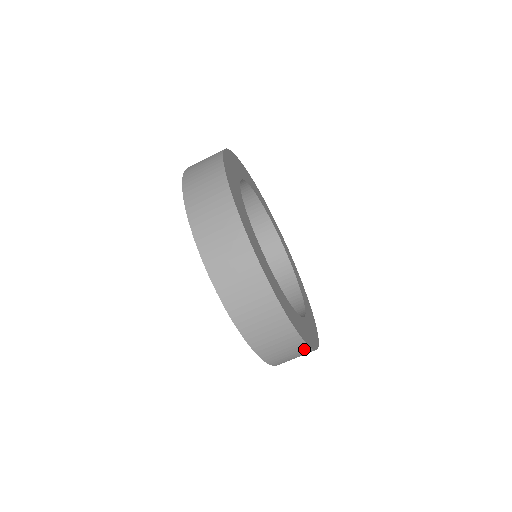
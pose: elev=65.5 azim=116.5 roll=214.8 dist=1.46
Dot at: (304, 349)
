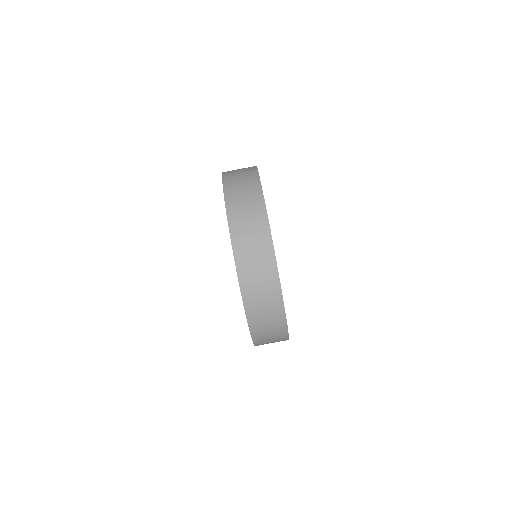
Dot at: (272, 268)
